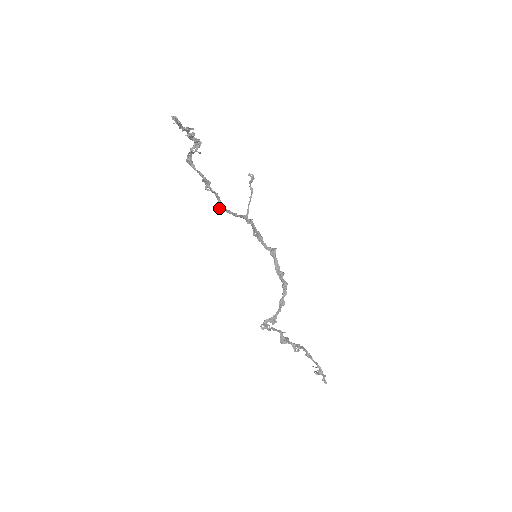
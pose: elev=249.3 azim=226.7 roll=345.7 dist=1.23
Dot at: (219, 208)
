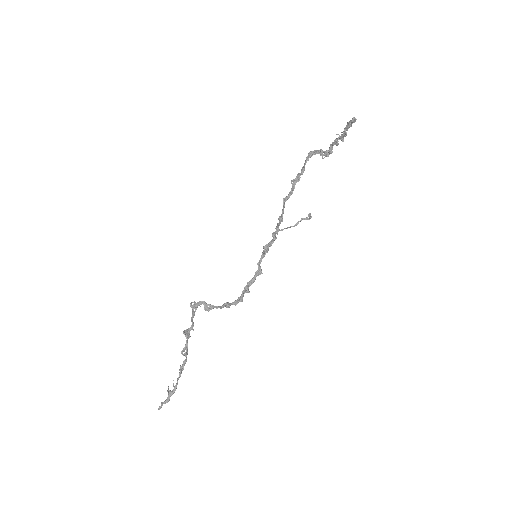
Dot at: (284, 199)
